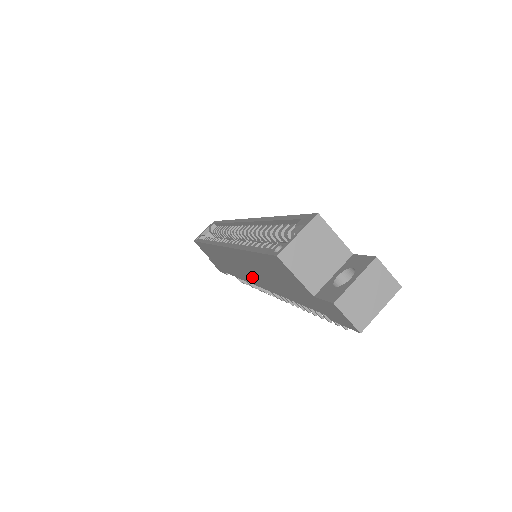
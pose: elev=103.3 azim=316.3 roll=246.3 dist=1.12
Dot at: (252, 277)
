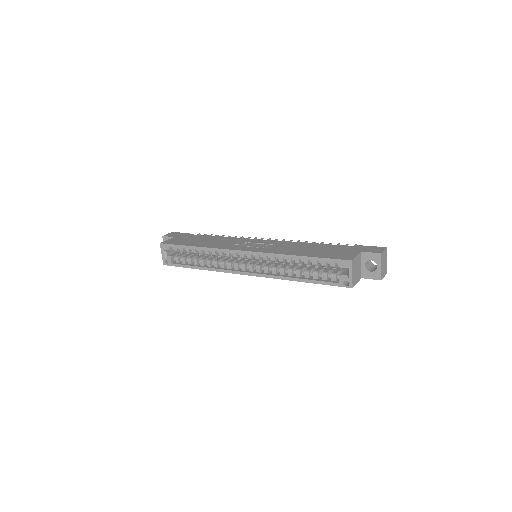
Dot at: occluded
